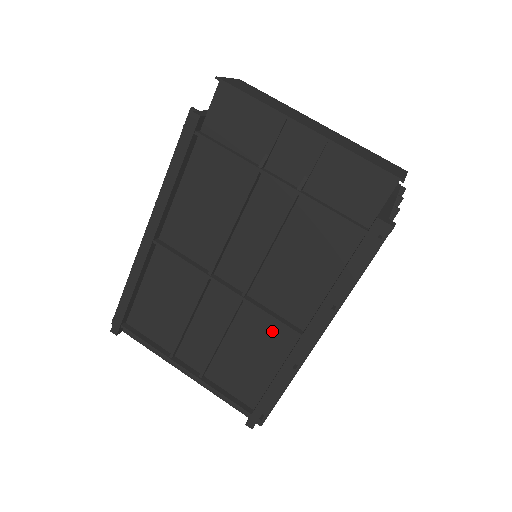
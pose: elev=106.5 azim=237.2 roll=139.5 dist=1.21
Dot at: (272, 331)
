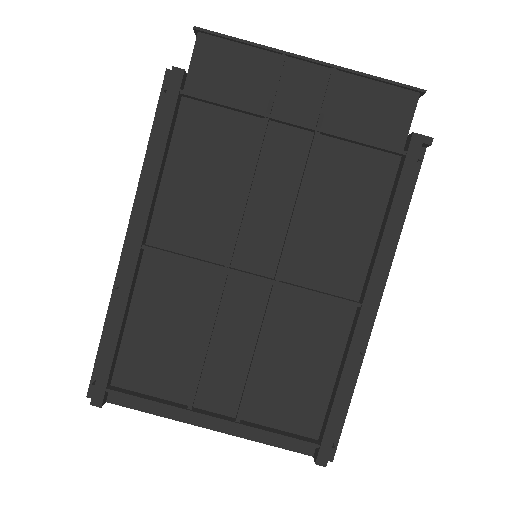
Dot at: (319, 318)
